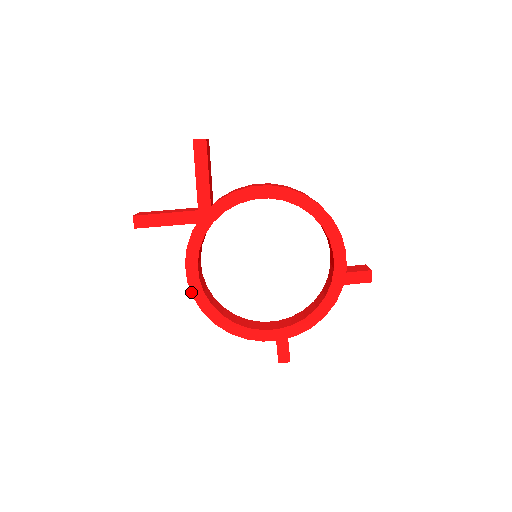
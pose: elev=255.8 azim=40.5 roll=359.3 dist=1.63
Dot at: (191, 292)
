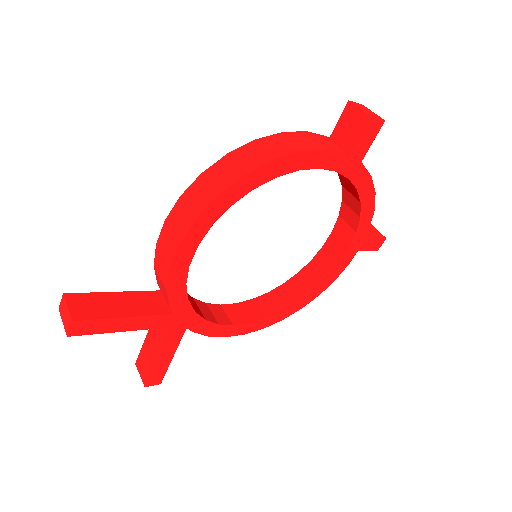
Dot at: (257, 330)
